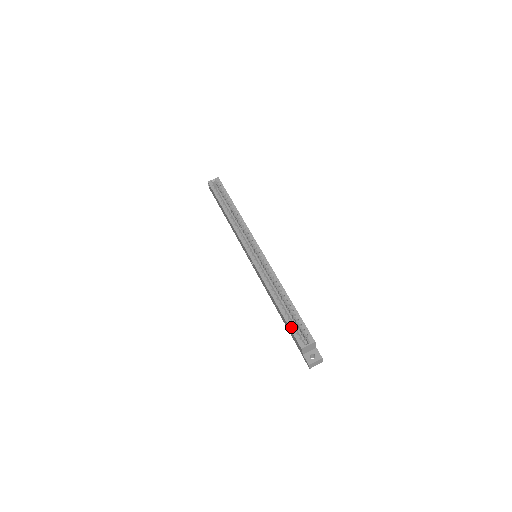
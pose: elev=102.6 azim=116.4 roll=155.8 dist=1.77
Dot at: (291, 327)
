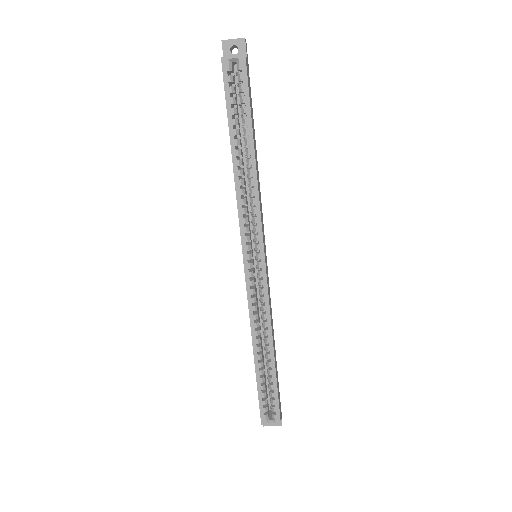
Dot at: (260, 396)
